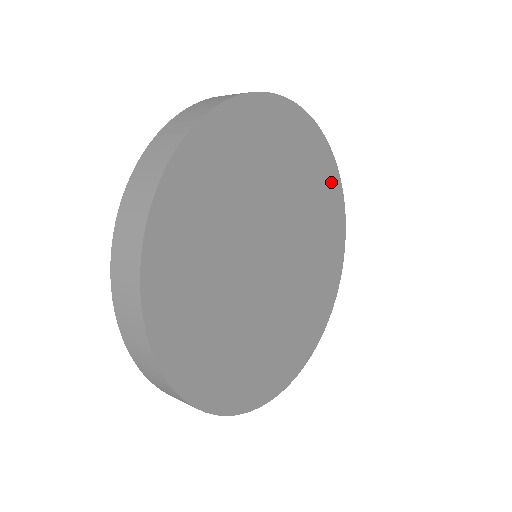
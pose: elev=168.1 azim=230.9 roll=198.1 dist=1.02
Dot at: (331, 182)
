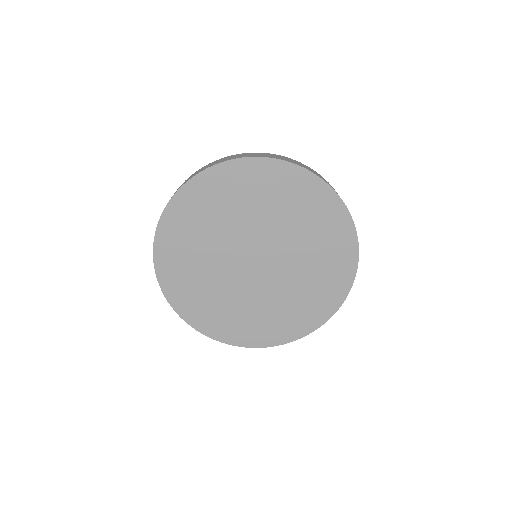
Dot at: (339, 284)
